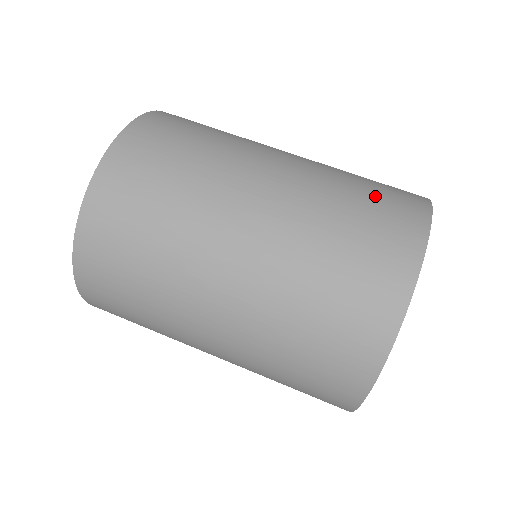
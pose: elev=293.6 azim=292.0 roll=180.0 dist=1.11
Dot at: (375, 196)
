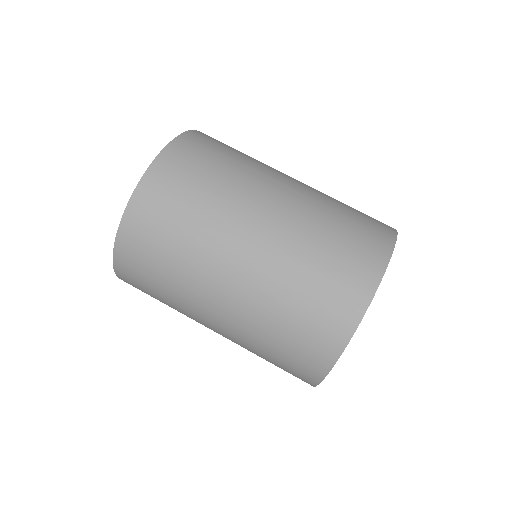
Dot at: (346, 243)
